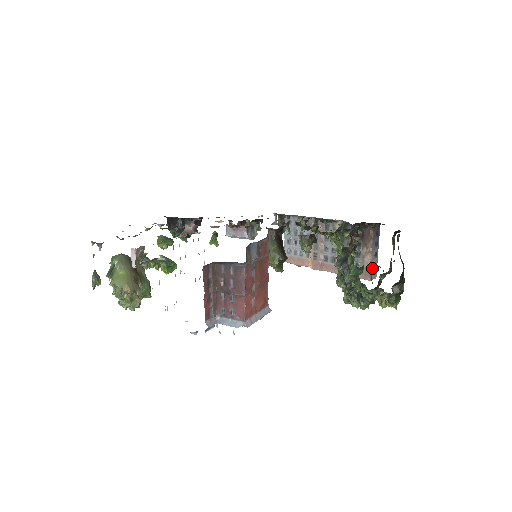
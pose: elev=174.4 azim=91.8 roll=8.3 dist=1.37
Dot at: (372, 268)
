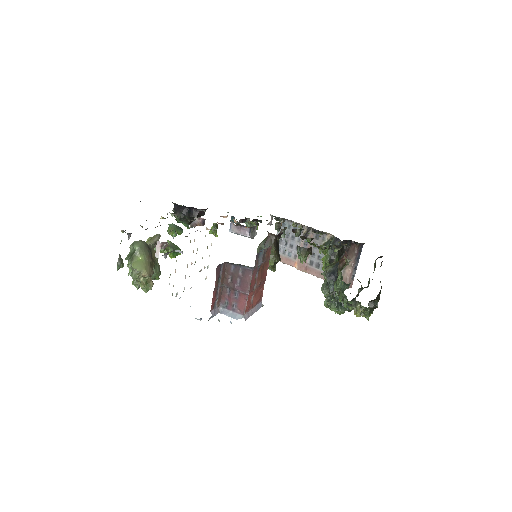
Dot at: (350, 279)
